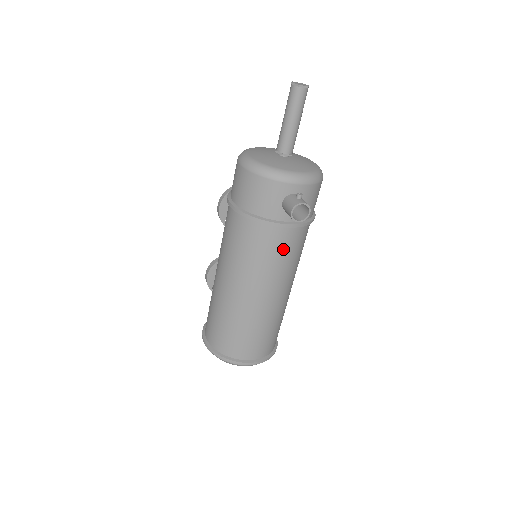
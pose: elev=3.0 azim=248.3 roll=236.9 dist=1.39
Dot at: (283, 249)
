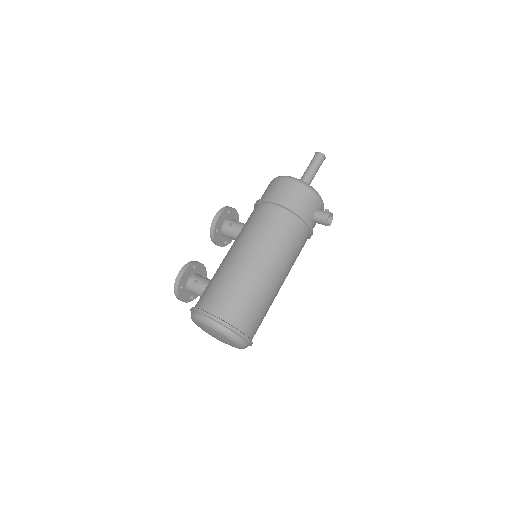
Dot at: (301, 246)
